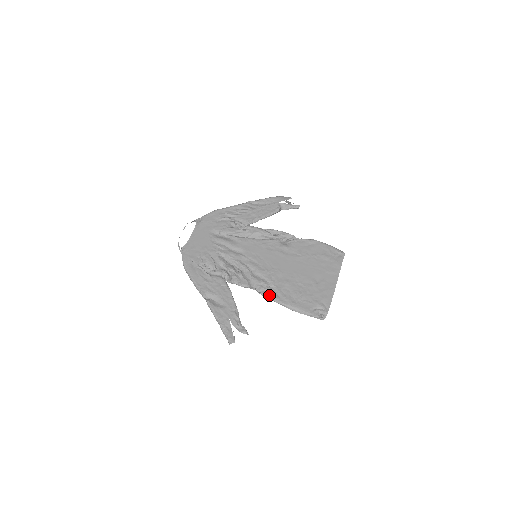
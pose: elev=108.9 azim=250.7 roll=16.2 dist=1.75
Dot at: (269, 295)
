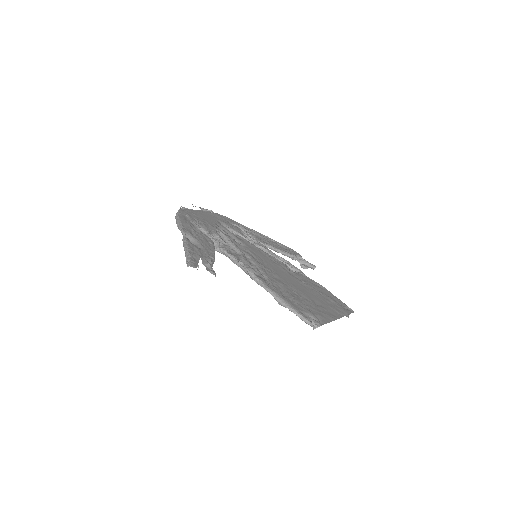
Dot at: (257, 275)
